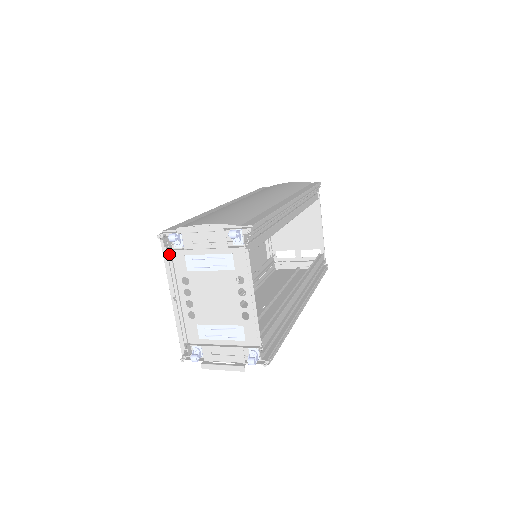
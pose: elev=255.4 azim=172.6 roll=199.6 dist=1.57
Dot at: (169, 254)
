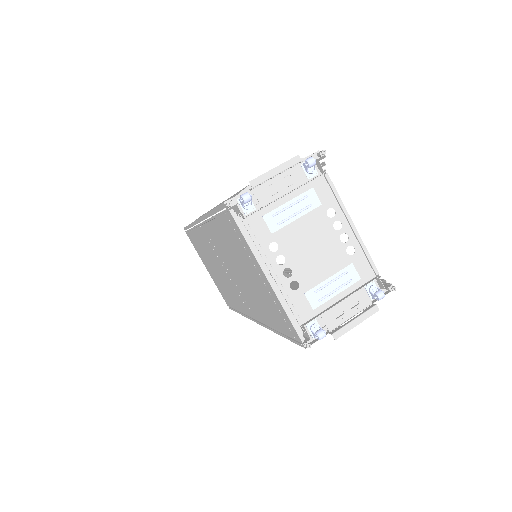
Dot at: (245, 223)
